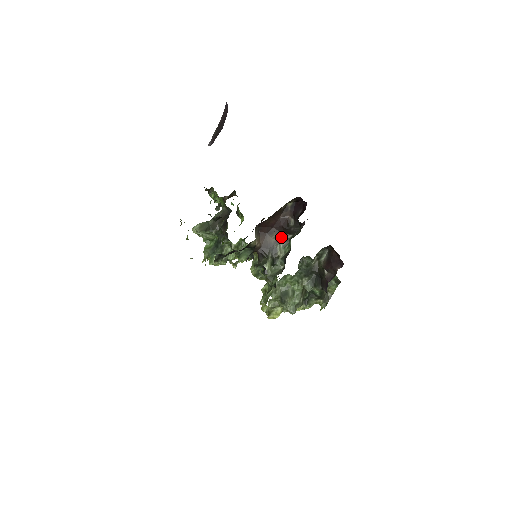
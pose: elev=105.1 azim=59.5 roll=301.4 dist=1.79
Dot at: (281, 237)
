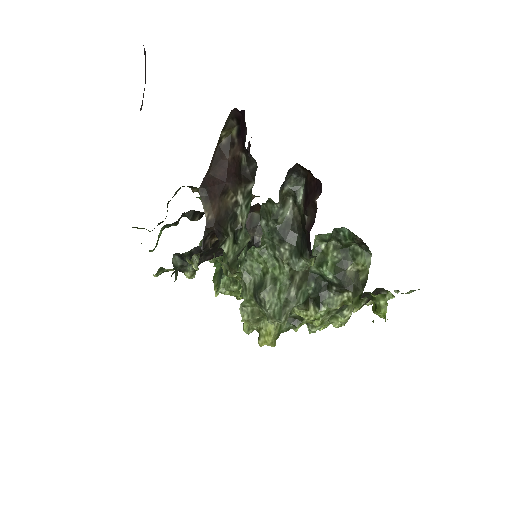
Dot at: (240, 193)
